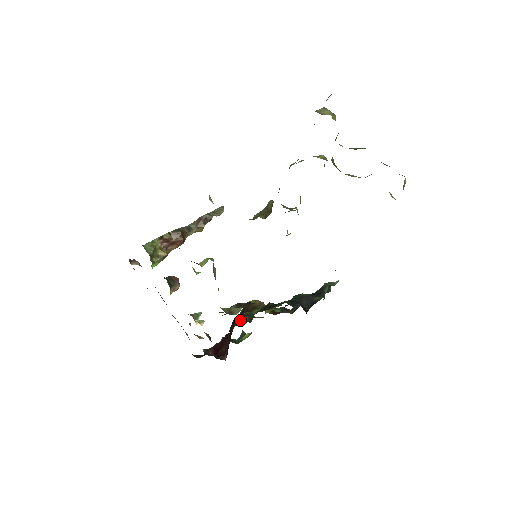
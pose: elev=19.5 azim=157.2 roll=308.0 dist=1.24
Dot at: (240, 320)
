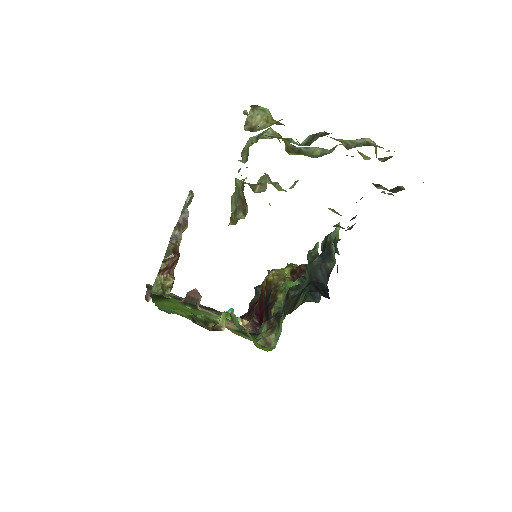
Dot at: occluded
